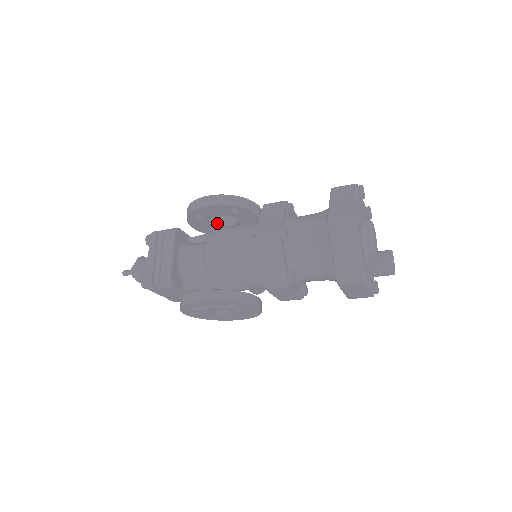
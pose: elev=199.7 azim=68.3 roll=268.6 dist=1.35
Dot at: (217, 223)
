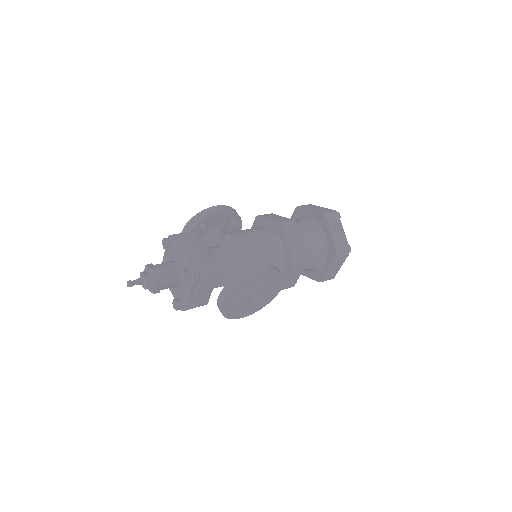
Dot at: (218, 232)
